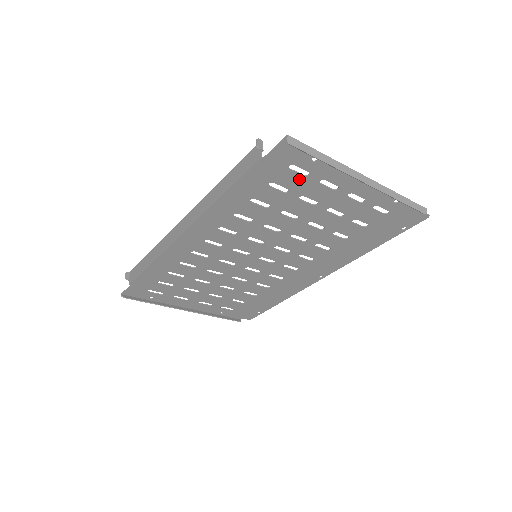
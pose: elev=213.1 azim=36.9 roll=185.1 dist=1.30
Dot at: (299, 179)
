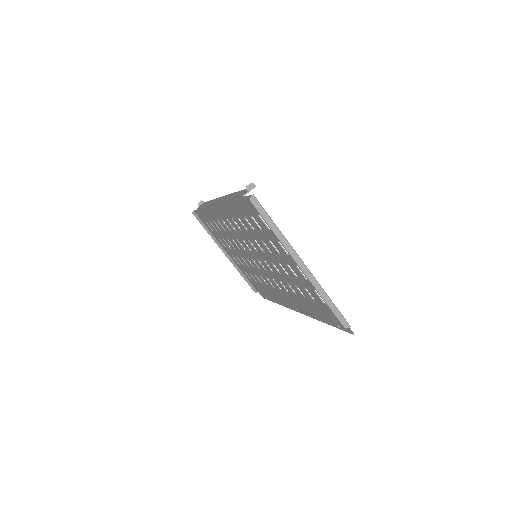
Dot at: (266, 228)
